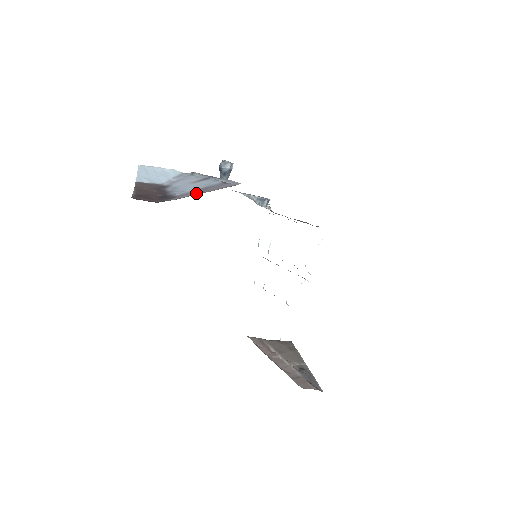
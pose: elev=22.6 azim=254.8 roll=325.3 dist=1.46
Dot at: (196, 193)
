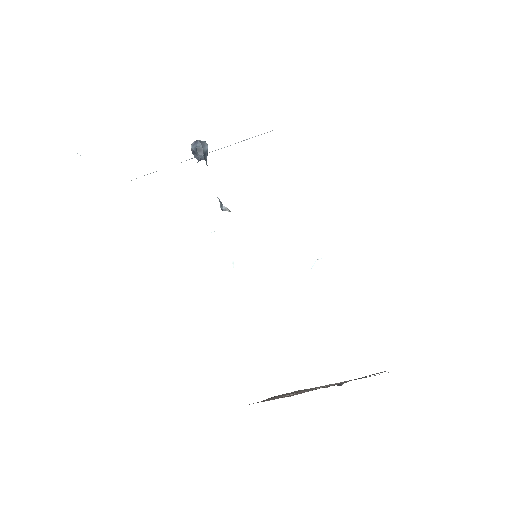
Dot at: occluded
